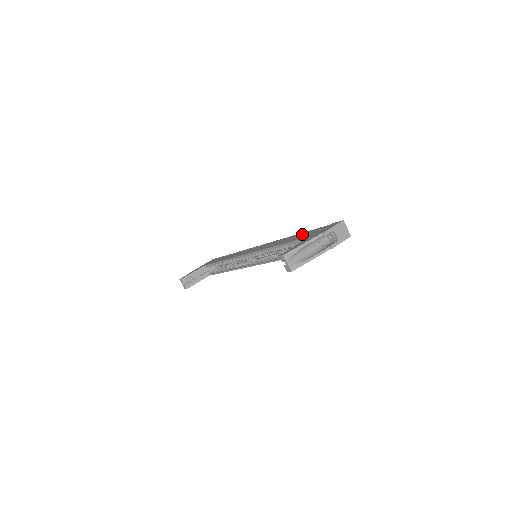
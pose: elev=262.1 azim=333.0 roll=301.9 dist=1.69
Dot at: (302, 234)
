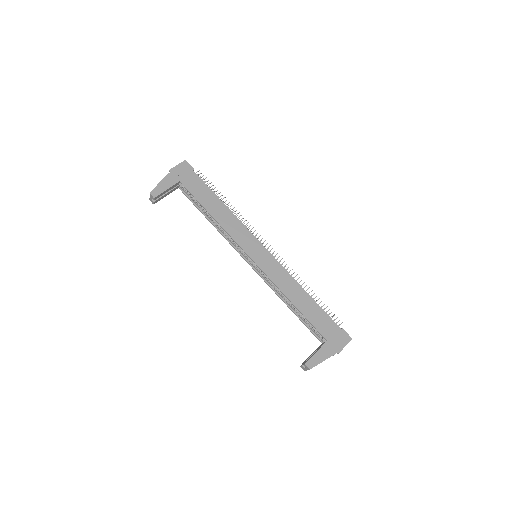
Dot at: (316, 311)
